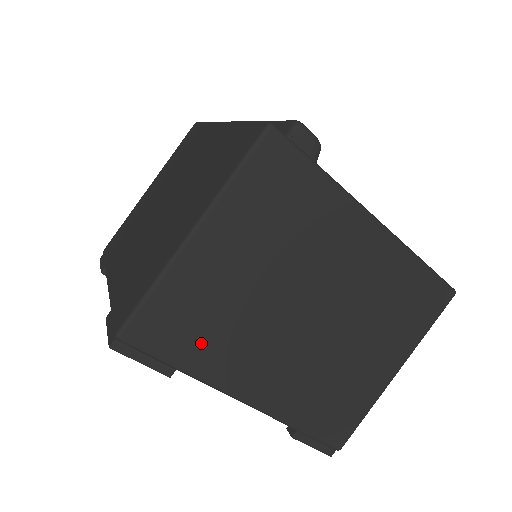
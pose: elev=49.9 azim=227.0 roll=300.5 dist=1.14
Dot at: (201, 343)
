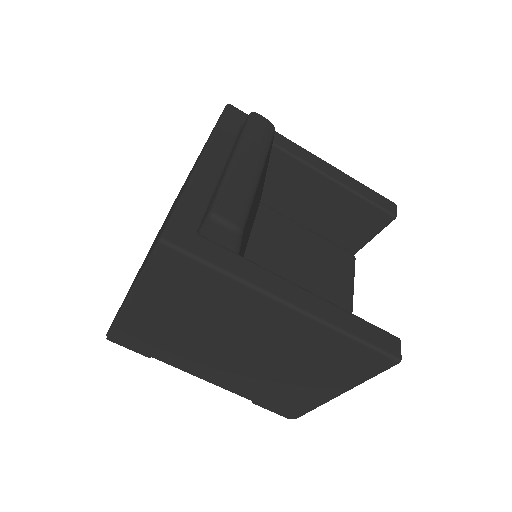
Dot at: (161, 349)
